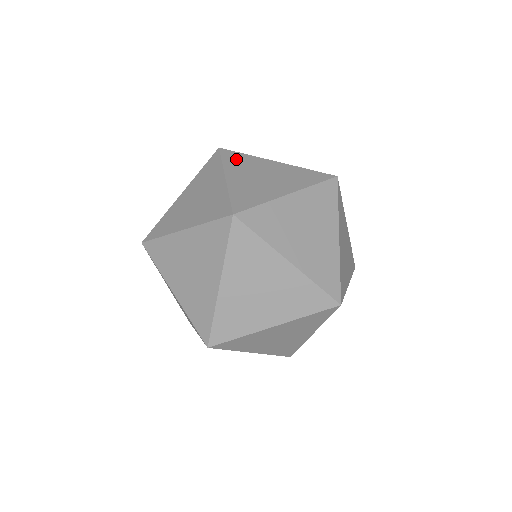
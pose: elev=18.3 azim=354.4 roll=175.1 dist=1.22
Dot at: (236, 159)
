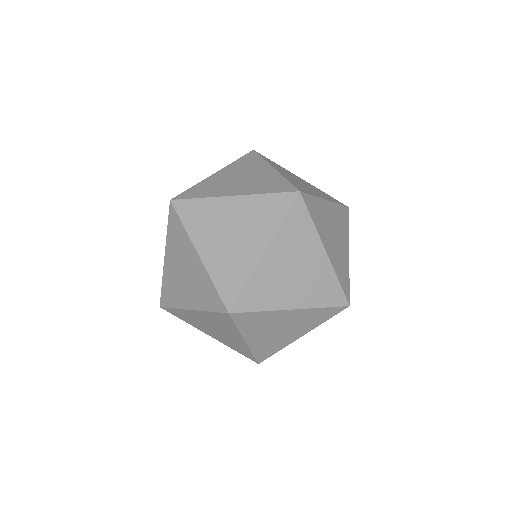
Dot at: occluded
